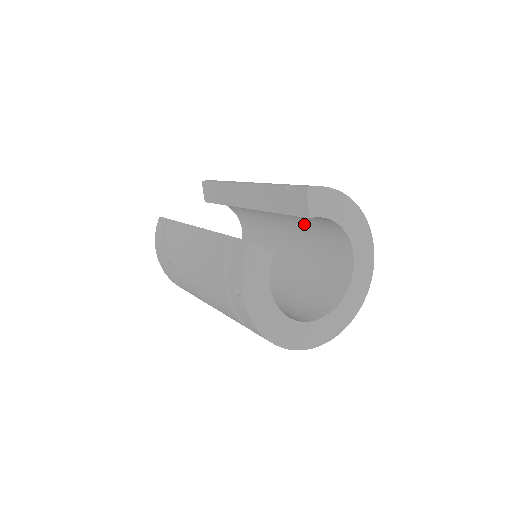
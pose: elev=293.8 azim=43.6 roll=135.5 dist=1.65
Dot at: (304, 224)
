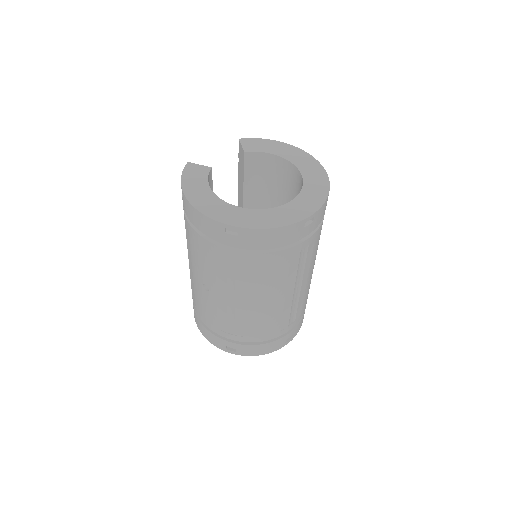
Dot at: (280, 203)
